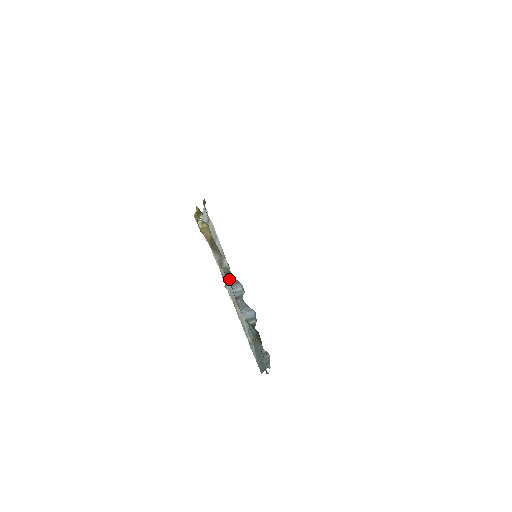
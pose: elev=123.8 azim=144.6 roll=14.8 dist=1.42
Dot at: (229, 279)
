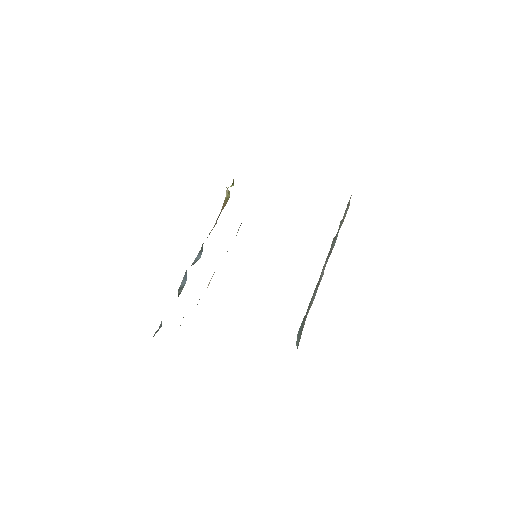
Dot at: occluded
